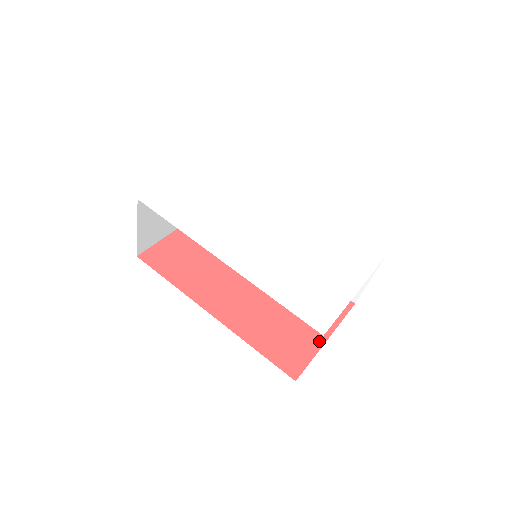
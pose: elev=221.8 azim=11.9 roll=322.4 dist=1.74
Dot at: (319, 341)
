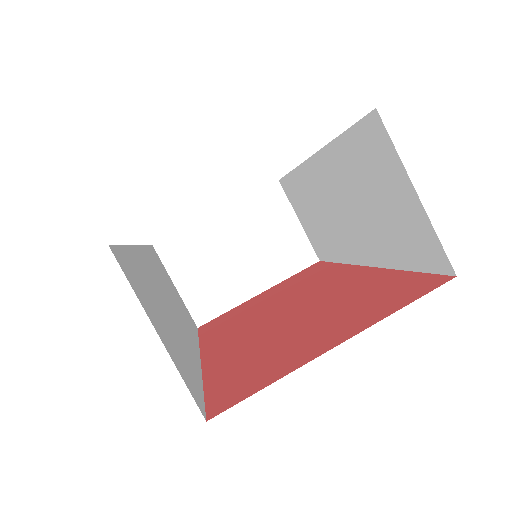
Dot at: (315, 353)
